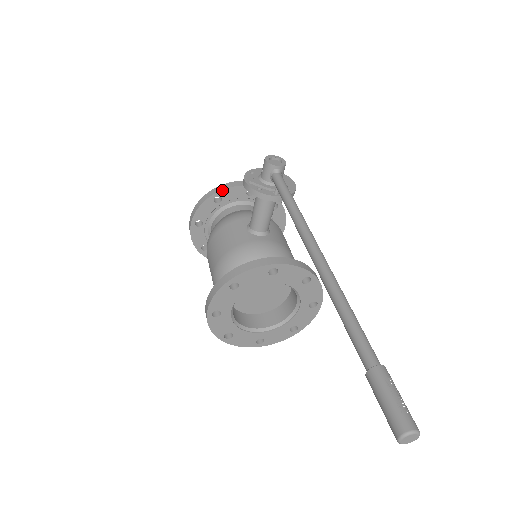
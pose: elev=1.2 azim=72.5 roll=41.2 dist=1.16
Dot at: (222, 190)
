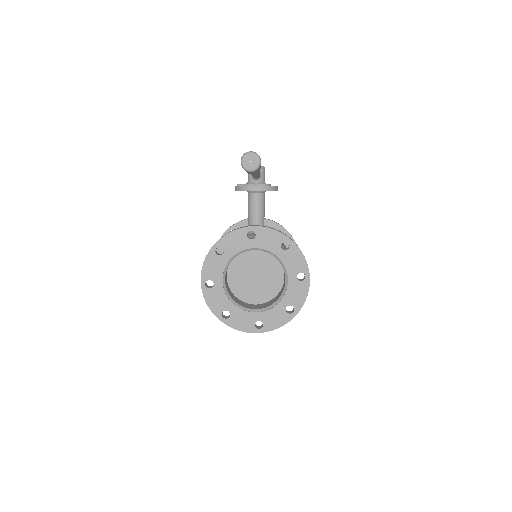
Dot at: (236, 224)
